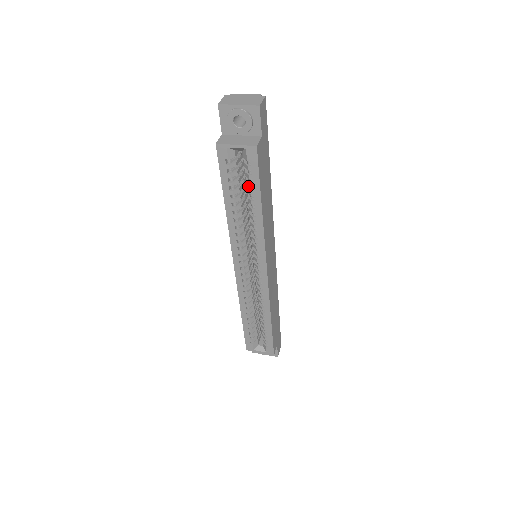
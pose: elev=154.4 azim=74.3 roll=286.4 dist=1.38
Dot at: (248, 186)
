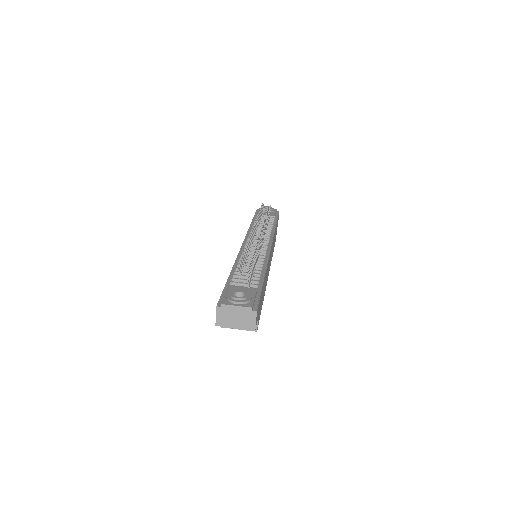
Dot at: occluded
